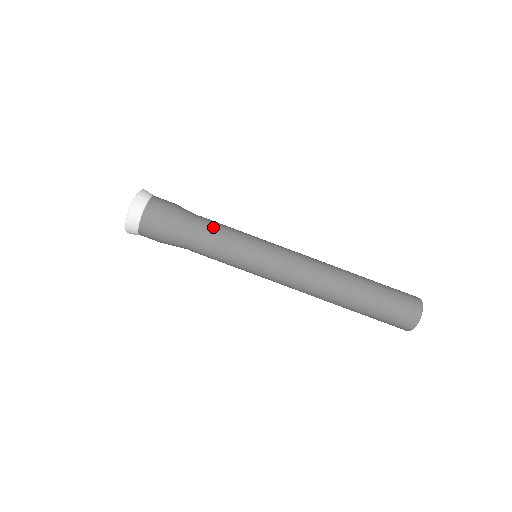
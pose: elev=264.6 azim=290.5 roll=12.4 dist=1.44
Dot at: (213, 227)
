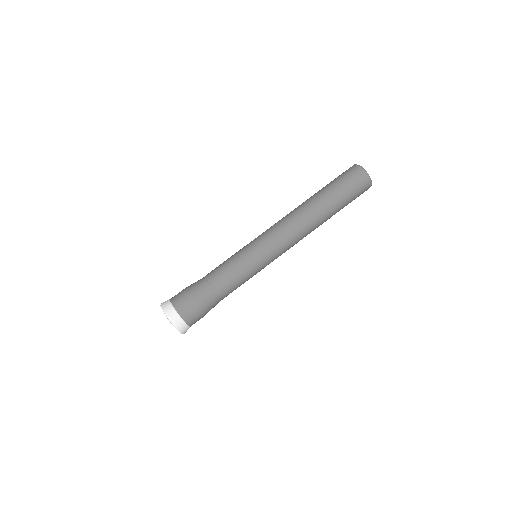
Dot at: (216, 269)
